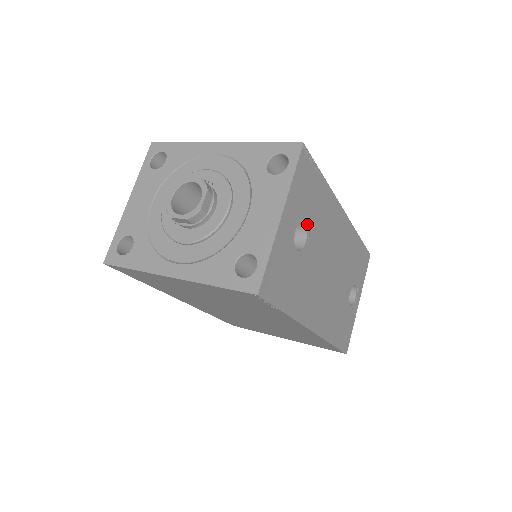
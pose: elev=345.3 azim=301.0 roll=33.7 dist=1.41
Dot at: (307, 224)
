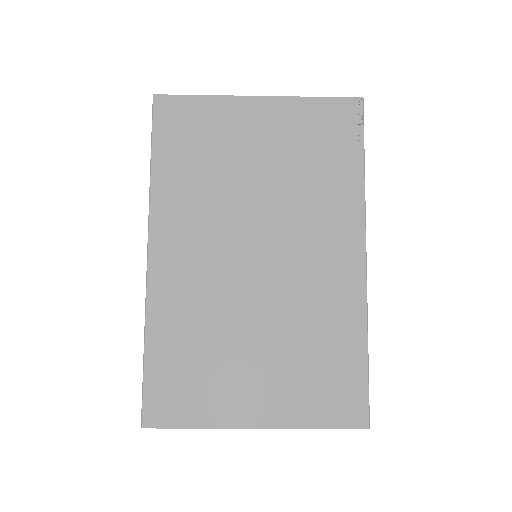
Dot at: occluded
